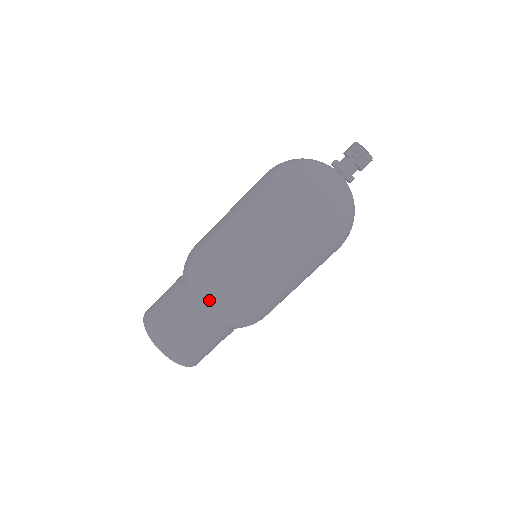
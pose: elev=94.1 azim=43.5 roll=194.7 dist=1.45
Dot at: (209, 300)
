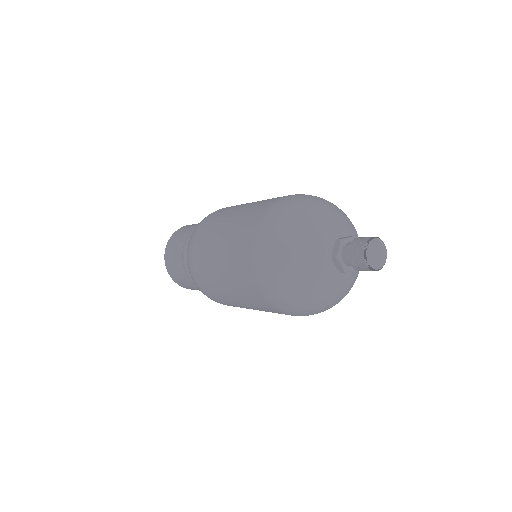
Dot at: (188, 267)
